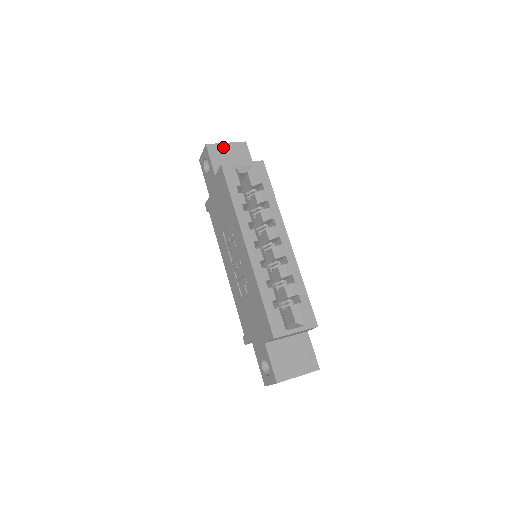
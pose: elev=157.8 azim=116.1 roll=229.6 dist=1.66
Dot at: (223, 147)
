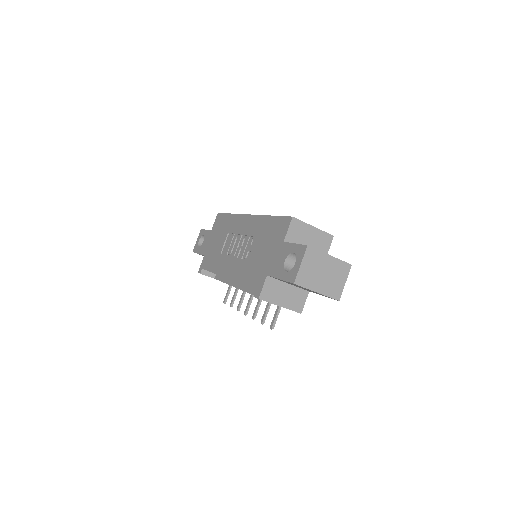
Dot at: occluded
